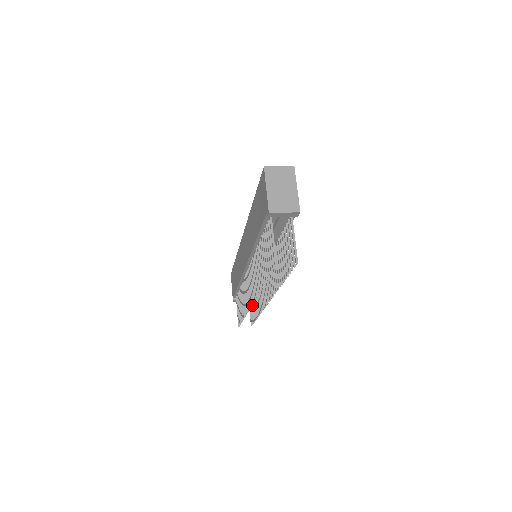
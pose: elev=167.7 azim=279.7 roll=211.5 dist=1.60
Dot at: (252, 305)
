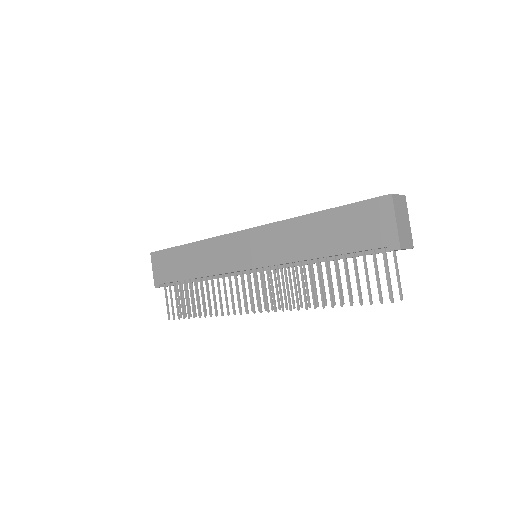
Dot at: (193, 296)
